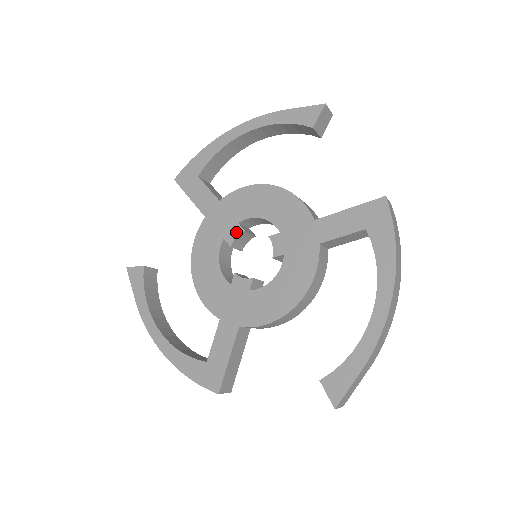
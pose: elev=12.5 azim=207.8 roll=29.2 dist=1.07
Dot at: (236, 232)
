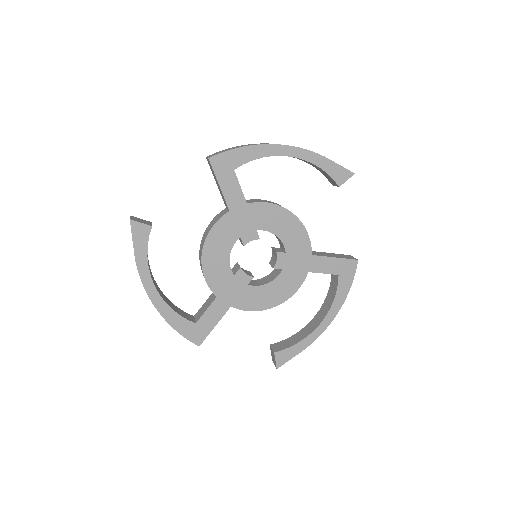
Dot at: (253, 237)
